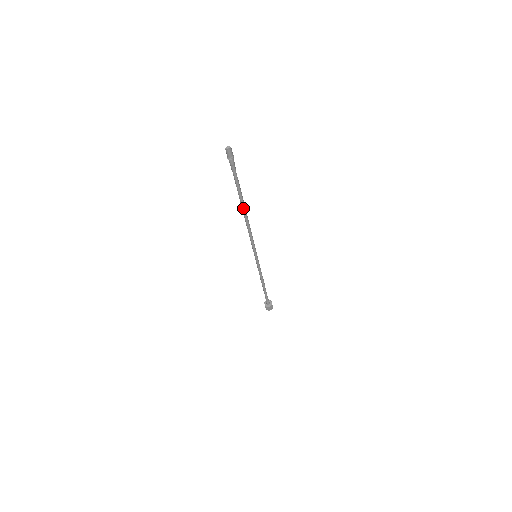
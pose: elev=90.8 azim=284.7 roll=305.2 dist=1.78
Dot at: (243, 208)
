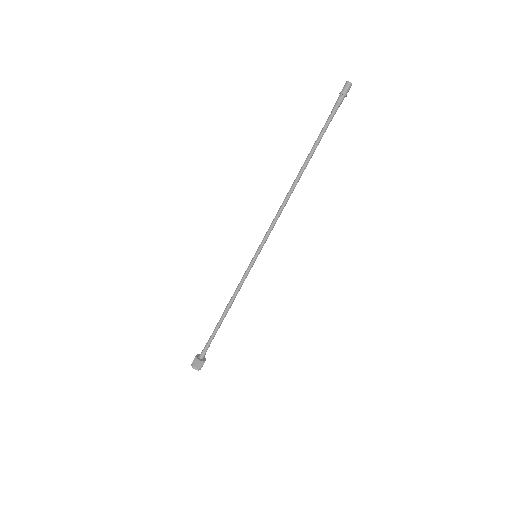
Dot at: (302, 168)
